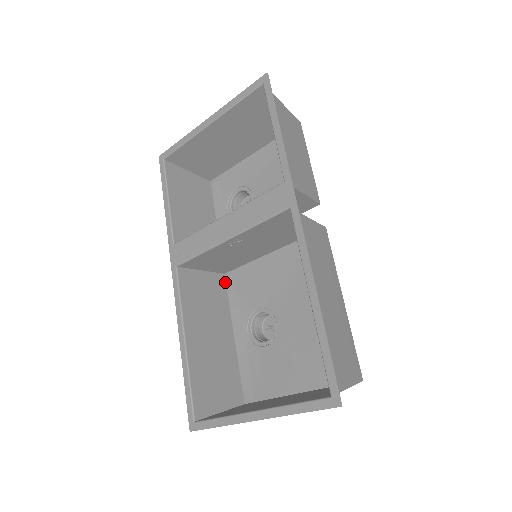
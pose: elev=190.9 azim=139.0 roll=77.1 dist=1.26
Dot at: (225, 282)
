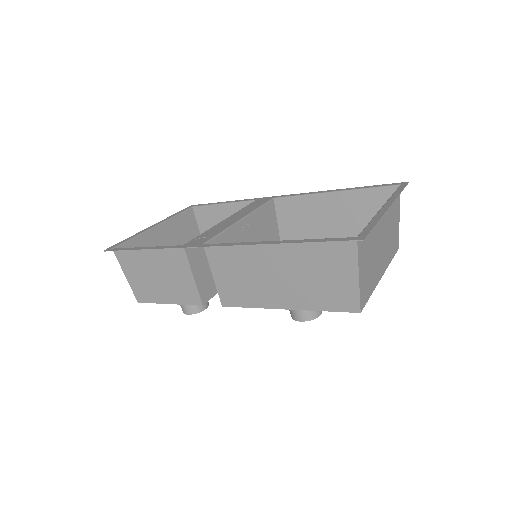
Dot at: (230, 306)
